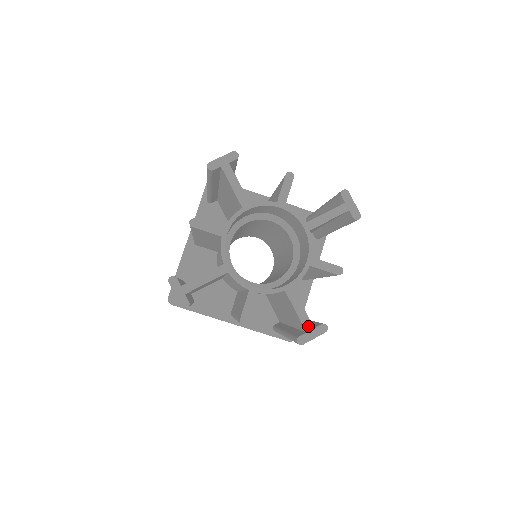
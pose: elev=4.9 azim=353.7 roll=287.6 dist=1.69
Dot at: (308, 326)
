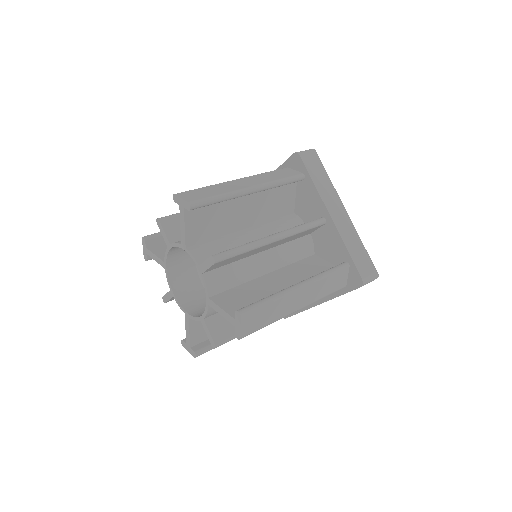
Dot at: (188, 343)
